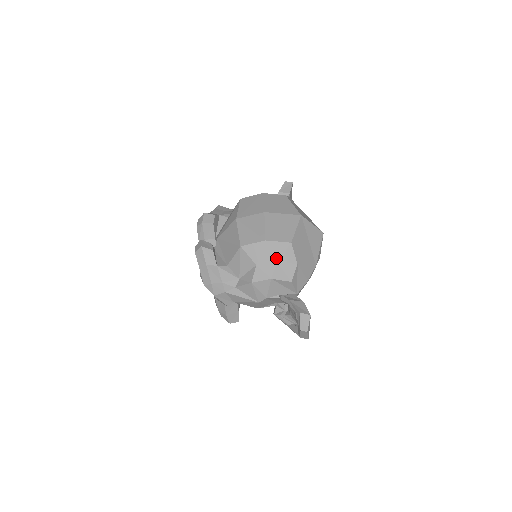
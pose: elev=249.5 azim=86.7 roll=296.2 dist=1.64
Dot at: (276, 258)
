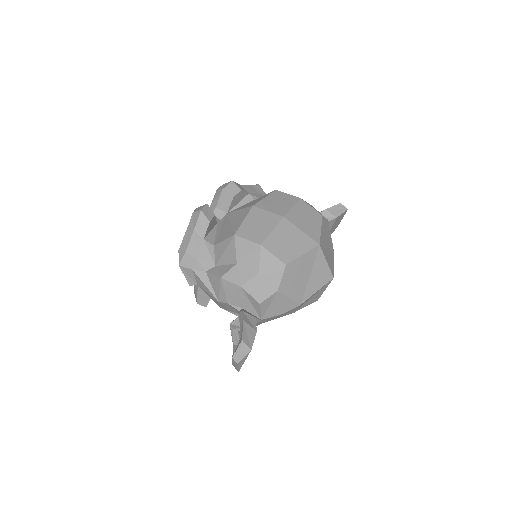
Dot at: (260, 270)
